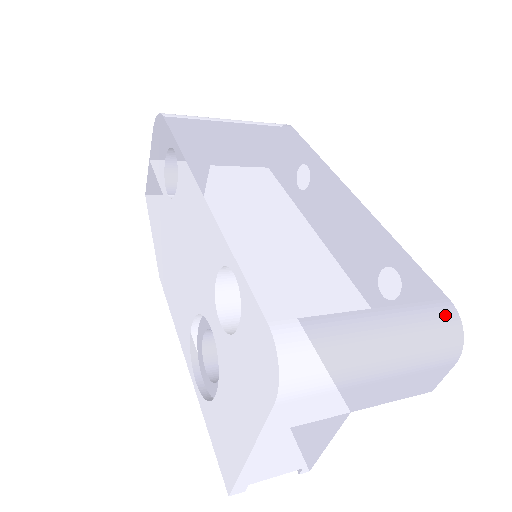
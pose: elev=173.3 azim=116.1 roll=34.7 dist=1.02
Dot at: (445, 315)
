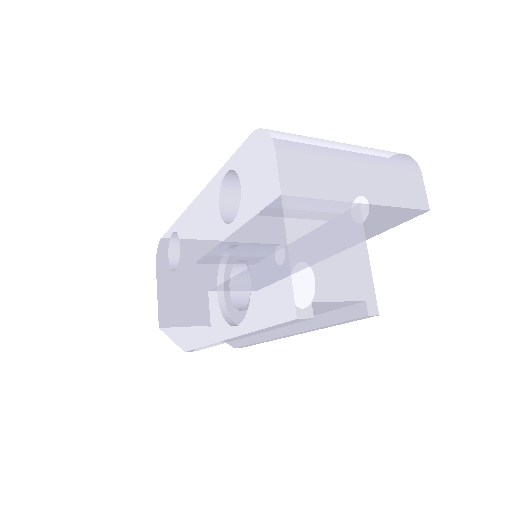
Dot at: occluded
